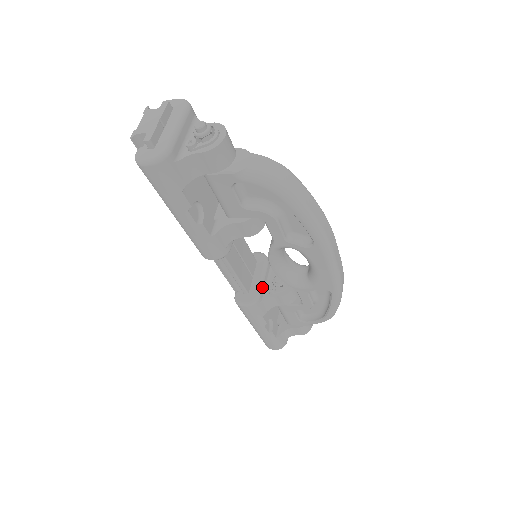
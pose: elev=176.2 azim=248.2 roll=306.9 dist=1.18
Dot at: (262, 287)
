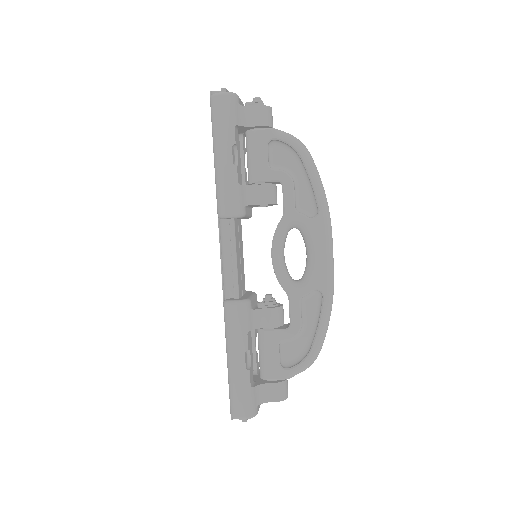
Dot at: (252, 299)
